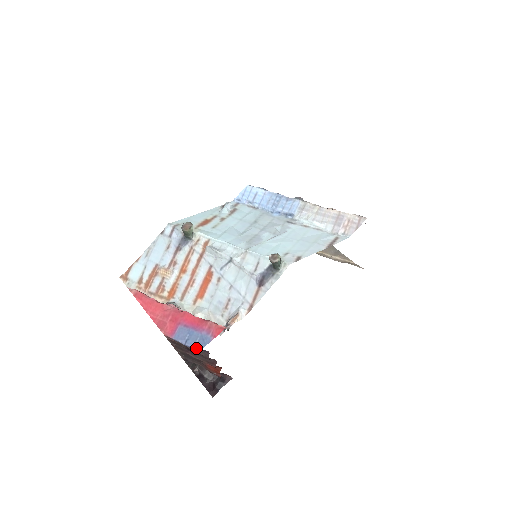
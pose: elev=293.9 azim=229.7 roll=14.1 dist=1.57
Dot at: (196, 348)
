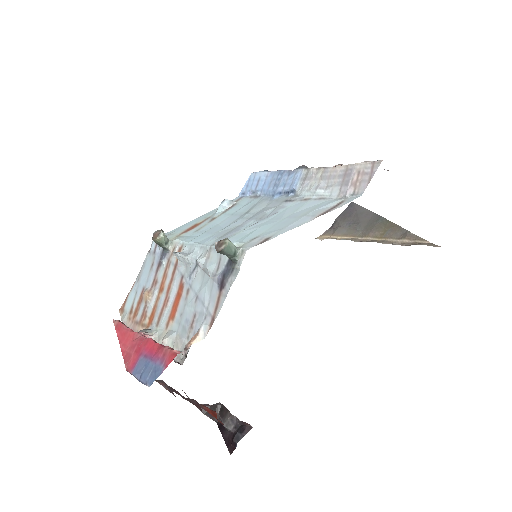
Dot at: (147, 384)
